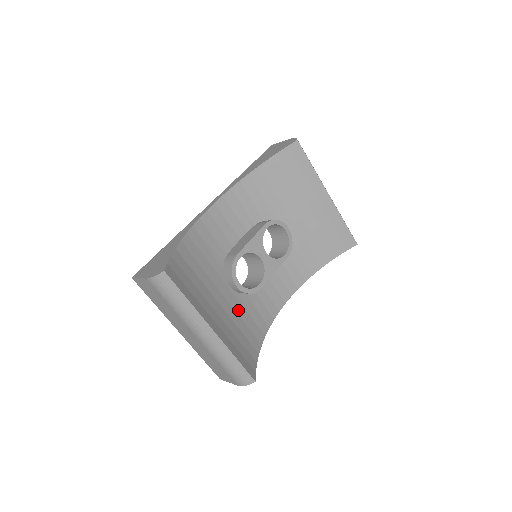
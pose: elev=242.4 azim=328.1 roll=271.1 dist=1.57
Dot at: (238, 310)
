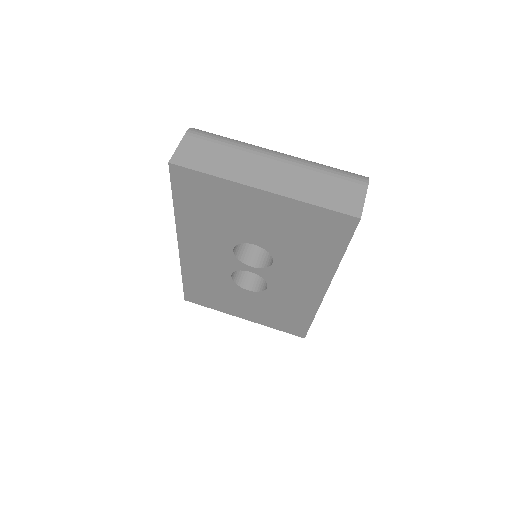
Dot at: occluded
